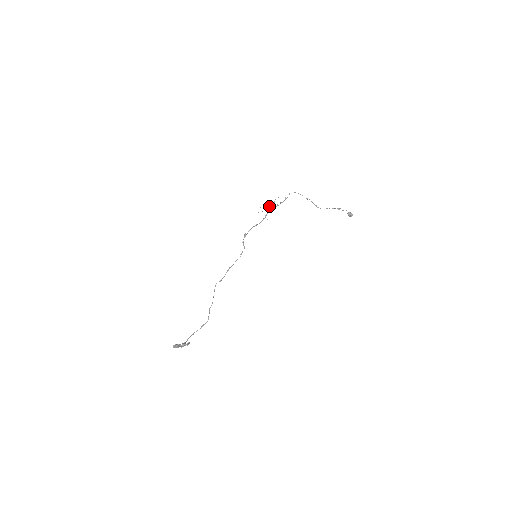
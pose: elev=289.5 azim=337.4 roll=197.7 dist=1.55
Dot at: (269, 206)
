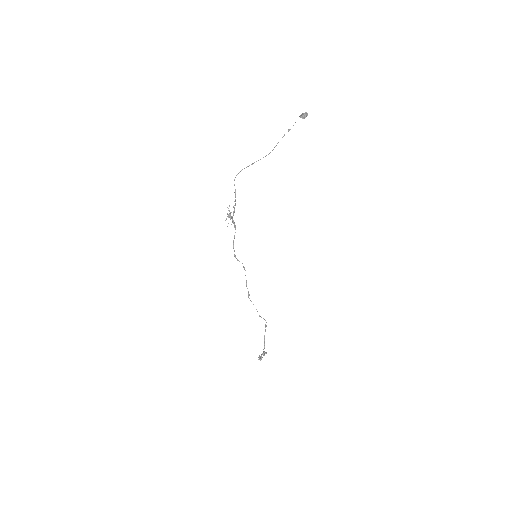
Dot at: occluded
